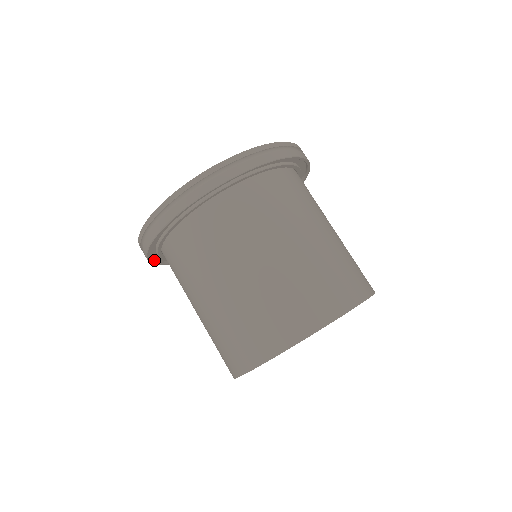
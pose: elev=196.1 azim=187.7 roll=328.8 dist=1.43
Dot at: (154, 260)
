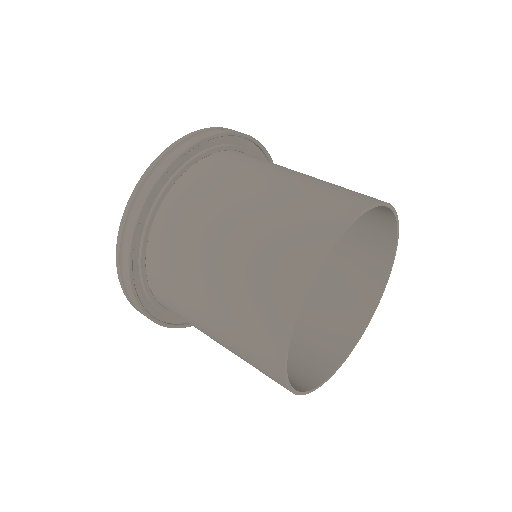
Dot at: occluded
